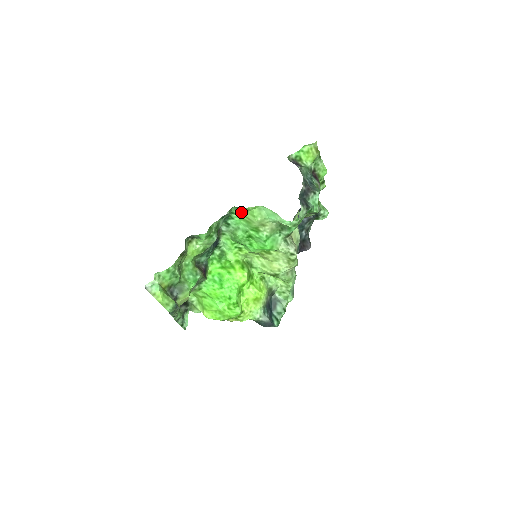
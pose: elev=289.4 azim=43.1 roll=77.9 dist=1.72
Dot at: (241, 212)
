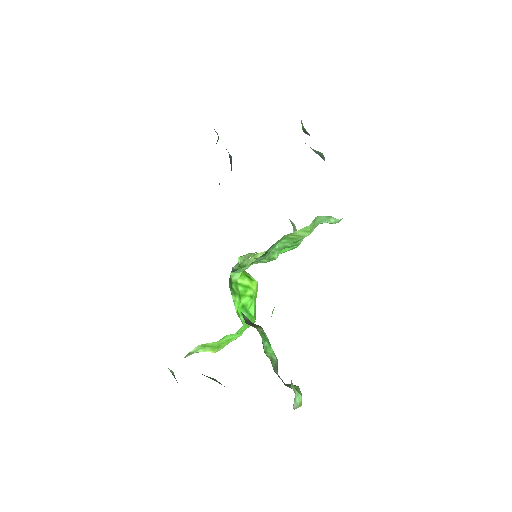
Dot at: (290, 234)
